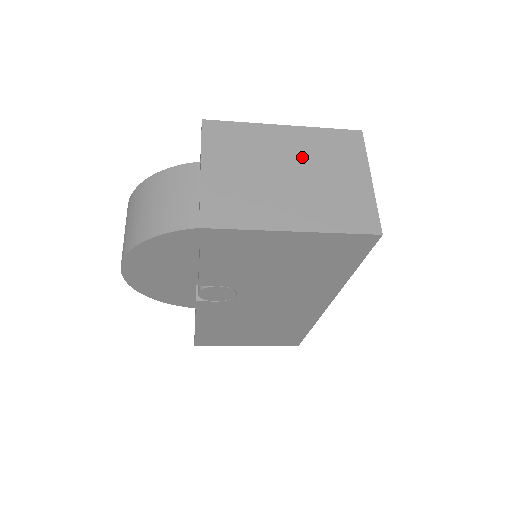
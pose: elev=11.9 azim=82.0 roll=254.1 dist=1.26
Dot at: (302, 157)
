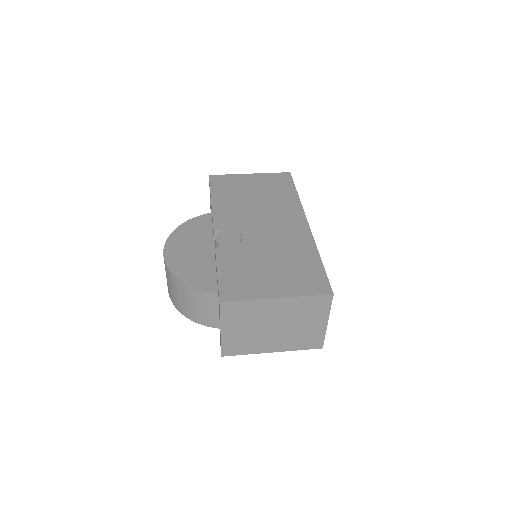
Dot at: (286, 316)
